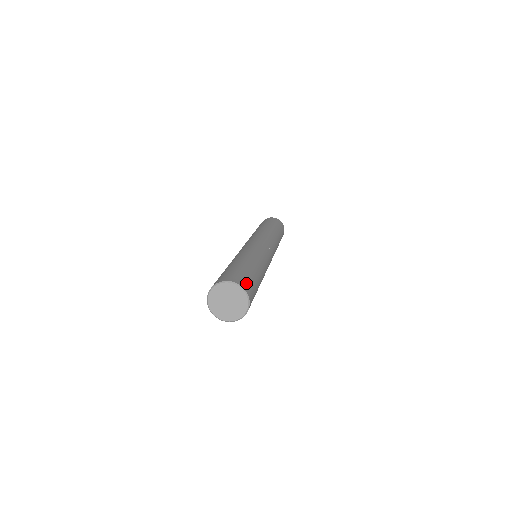
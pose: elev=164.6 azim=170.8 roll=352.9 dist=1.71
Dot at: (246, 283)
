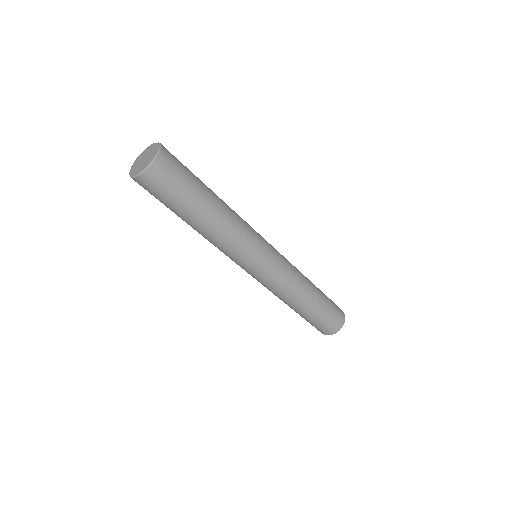
Dot at: occluded
